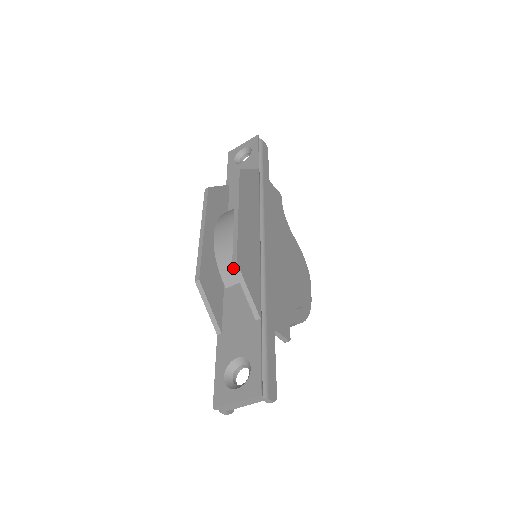
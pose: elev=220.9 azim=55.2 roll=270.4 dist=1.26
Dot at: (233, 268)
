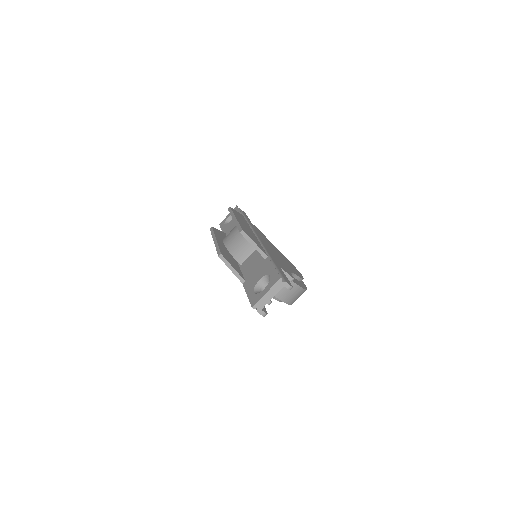
Dot at: (242, 250)
